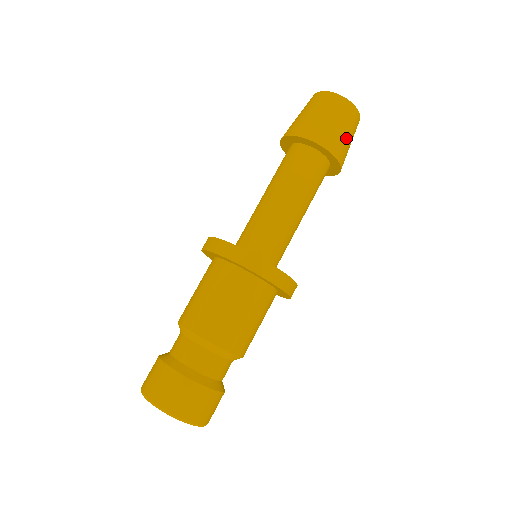
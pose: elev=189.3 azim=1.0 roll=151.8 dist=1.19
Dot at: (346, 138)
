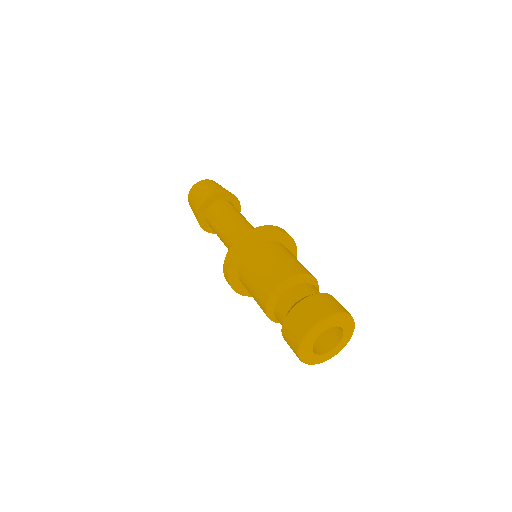
Dot at: occluded
